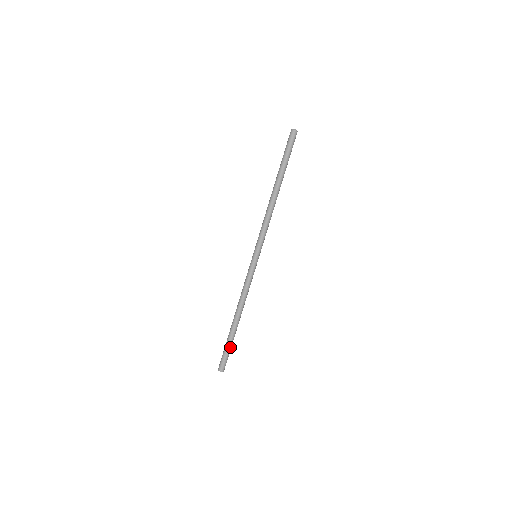
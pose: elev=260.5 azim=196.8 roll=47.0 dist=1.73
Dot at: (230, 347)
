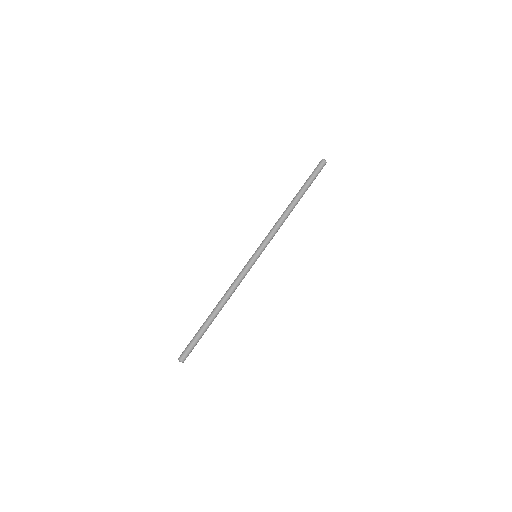
Dot at: (200, 338)
